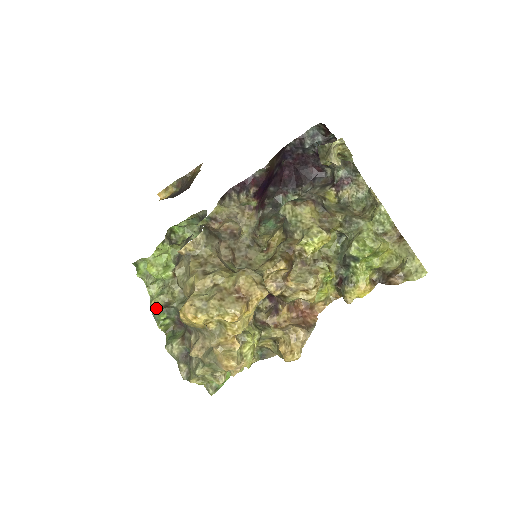
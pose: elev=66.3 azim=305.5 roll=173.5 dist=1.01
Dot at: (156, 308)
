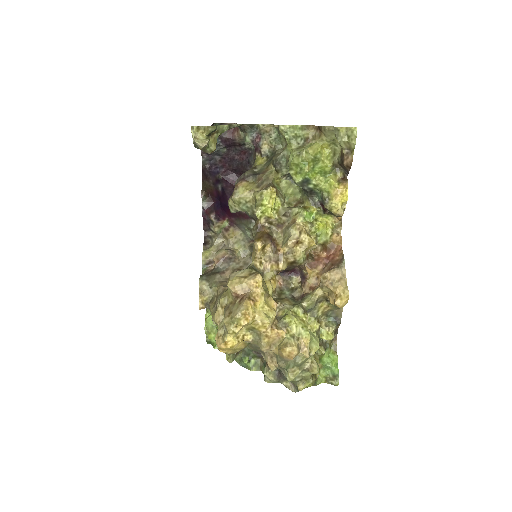
Dot at: (230, 360)
